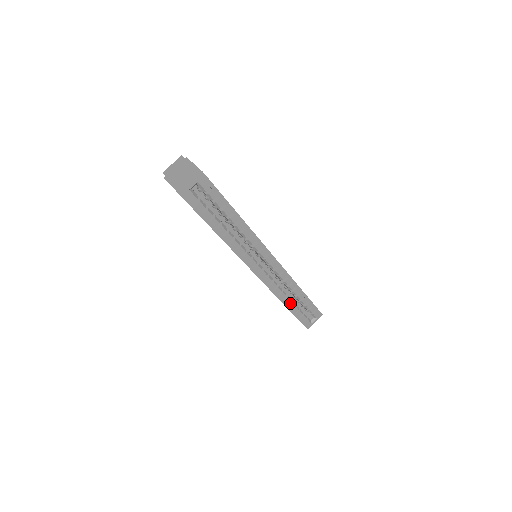
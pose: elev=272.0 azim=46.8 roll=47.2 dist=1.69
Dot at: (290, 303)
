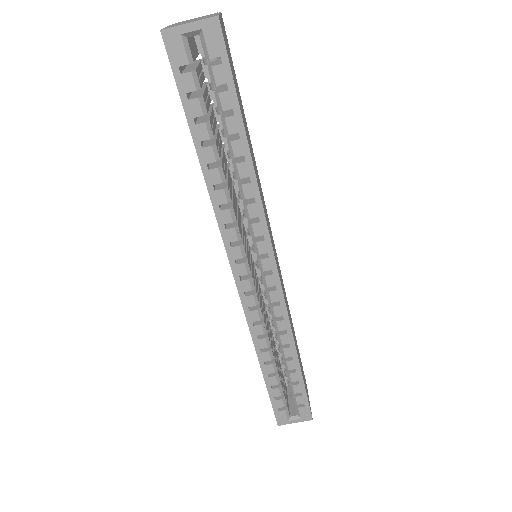
Dot at: (269, 364)
